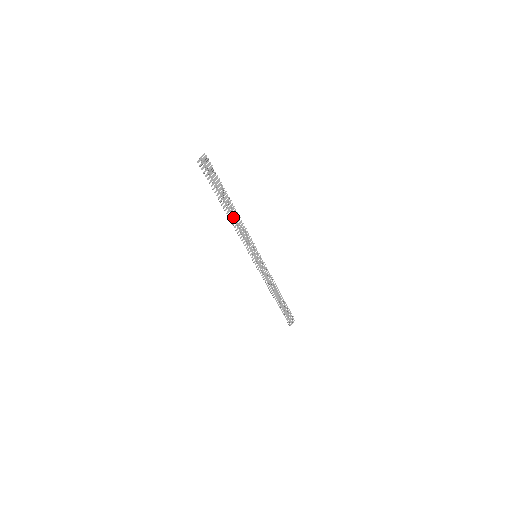
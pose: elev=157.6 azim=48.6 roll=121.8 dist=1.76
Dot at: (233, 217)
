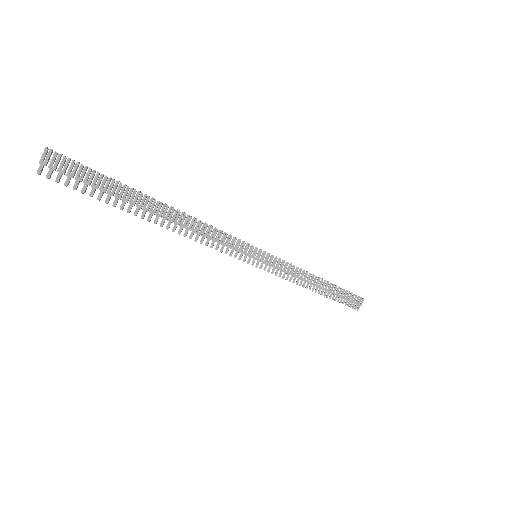
Dot at: occluded
